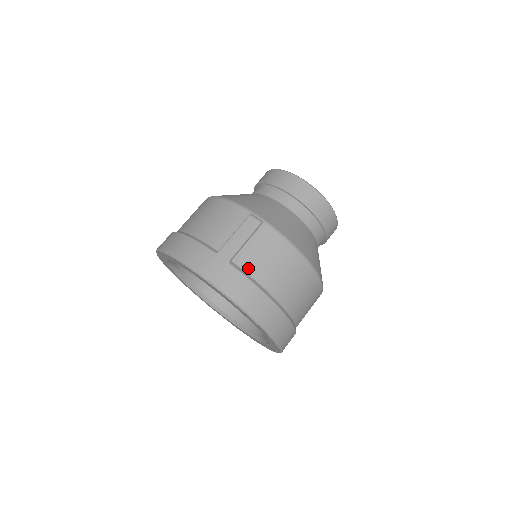
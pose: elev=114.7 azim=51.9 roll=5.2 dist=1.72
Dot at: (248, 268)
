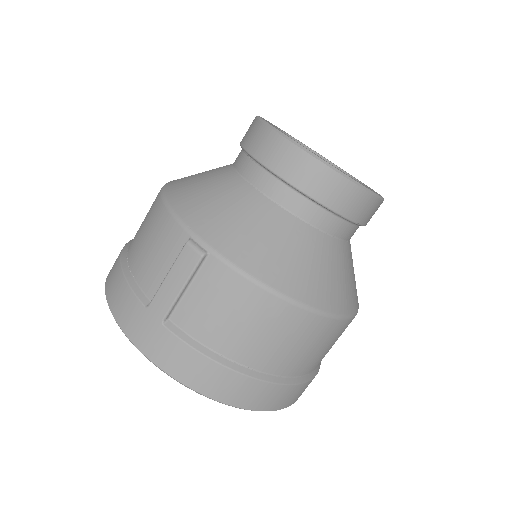
Dot at: (193, 329)
